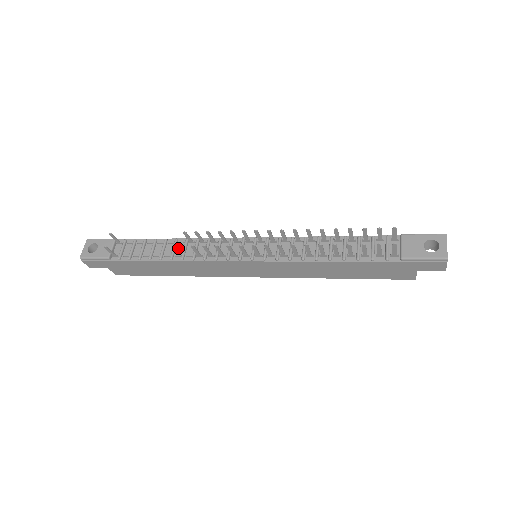
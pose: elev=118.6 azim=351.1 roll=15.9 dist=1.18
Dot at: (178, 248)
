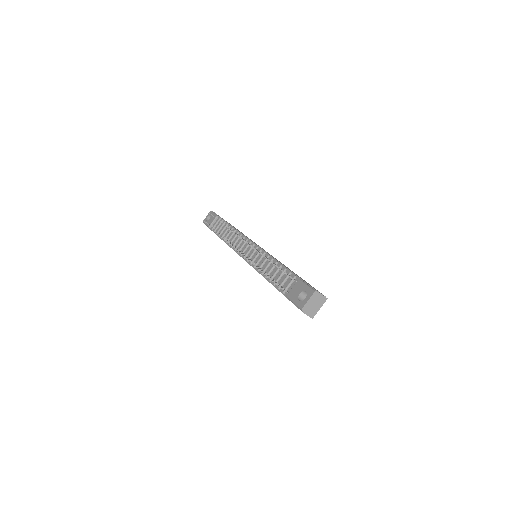
Dot at: (230, 234)
